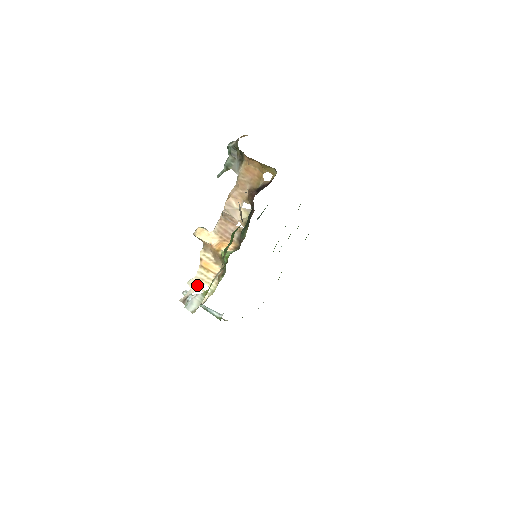
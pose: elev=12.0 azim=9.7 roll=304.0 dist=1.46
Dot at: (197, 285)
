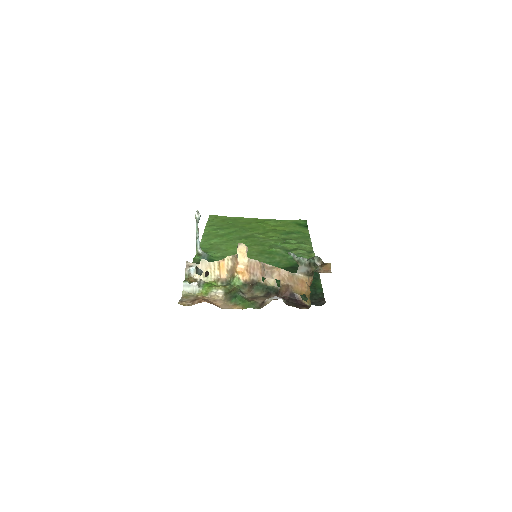
Dot at: (205, 267)
